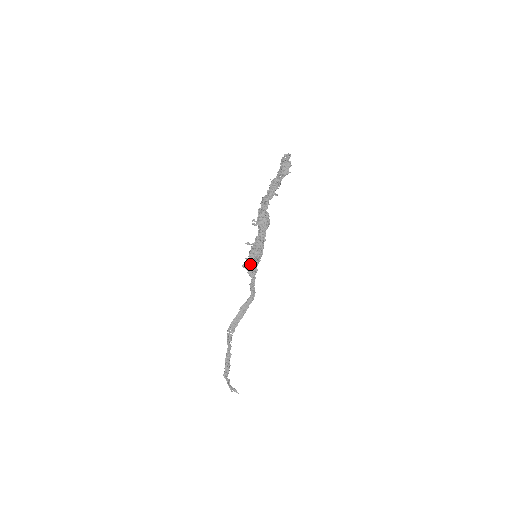
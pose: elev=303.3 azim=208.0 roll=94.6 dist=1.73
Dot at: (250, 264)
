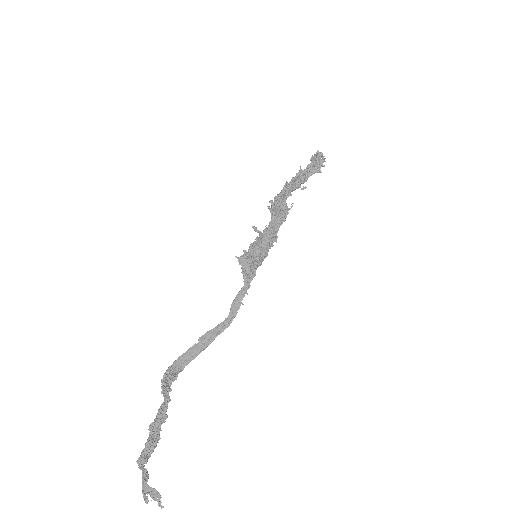
Dot at: (248, 261)
